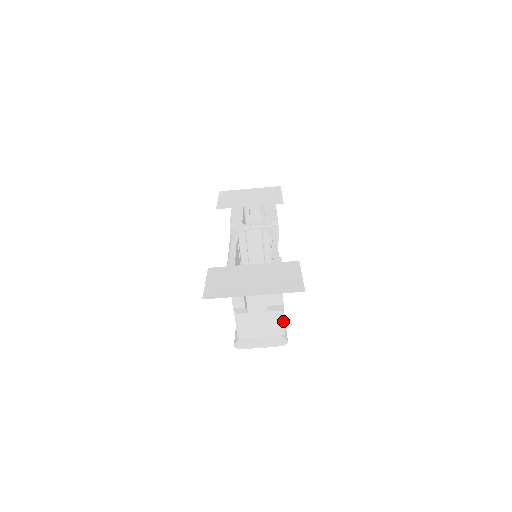
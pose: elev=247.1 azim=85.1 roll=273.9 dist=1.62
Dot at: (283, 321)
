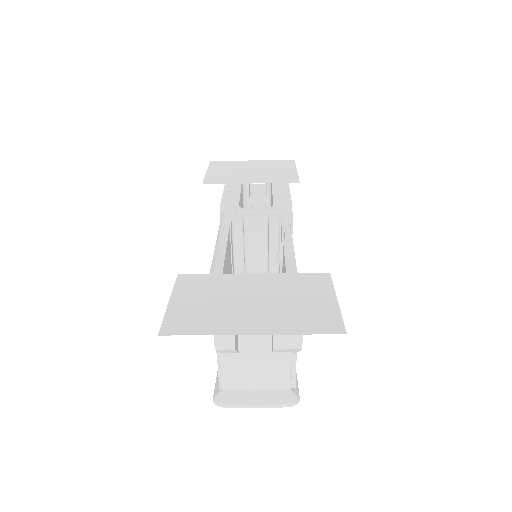
Dot at: (295, 367)
